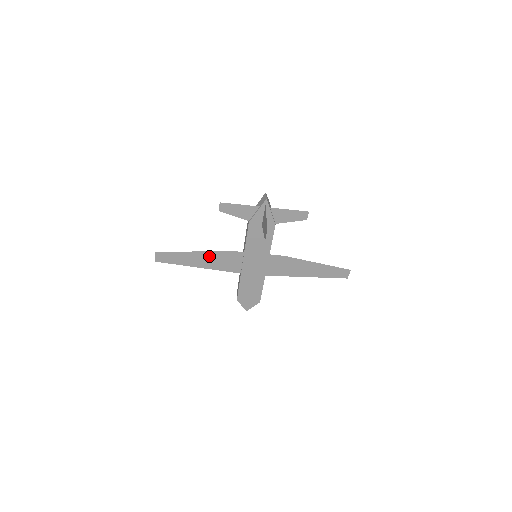
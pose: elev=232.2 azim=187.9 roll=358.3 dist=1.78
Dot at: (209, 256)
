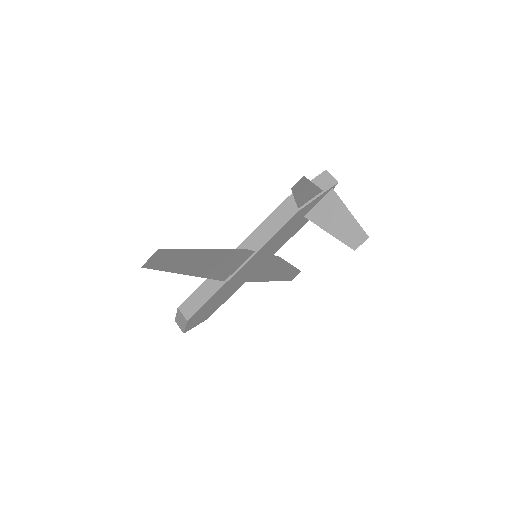
Dot at: (218, 256)
